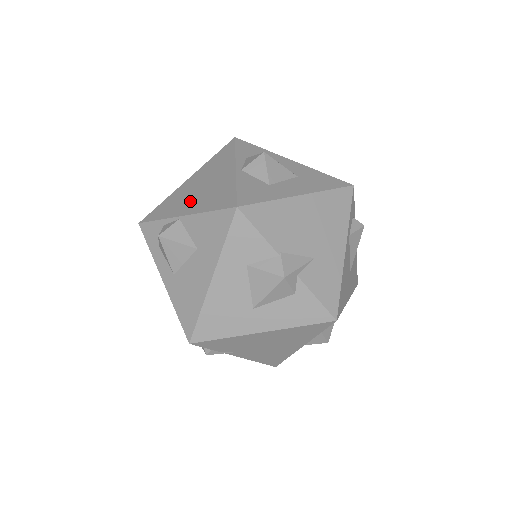
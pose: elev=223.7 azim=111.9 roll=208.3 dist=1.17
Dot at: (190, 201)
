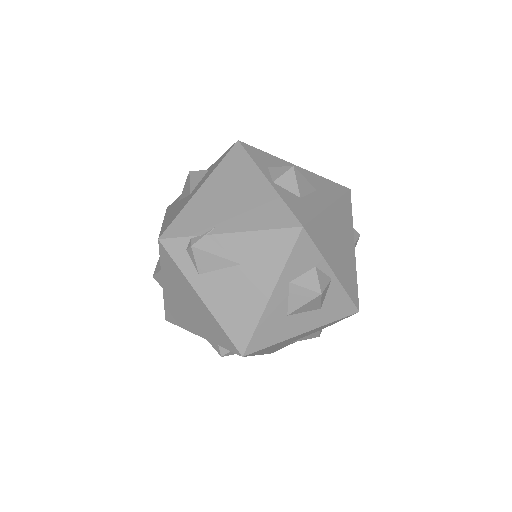
Dot at: occluded
